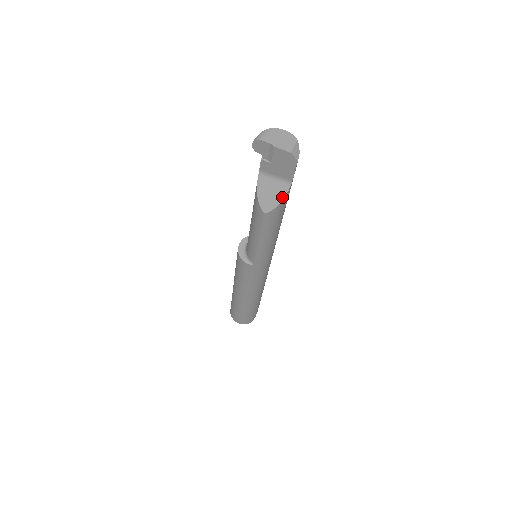
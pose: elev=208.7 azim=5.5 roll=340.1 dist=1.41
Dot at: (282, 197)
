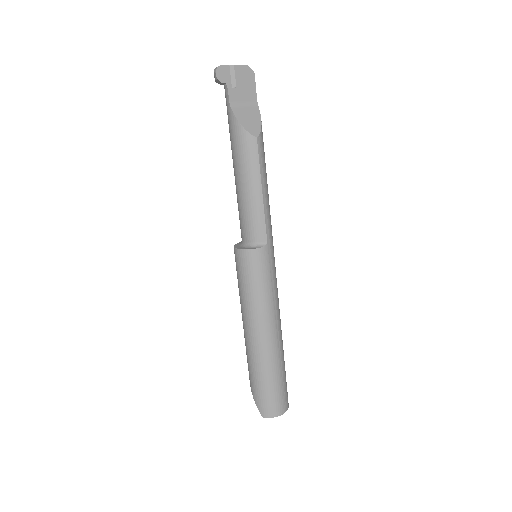
Dot at: (259, 118)
